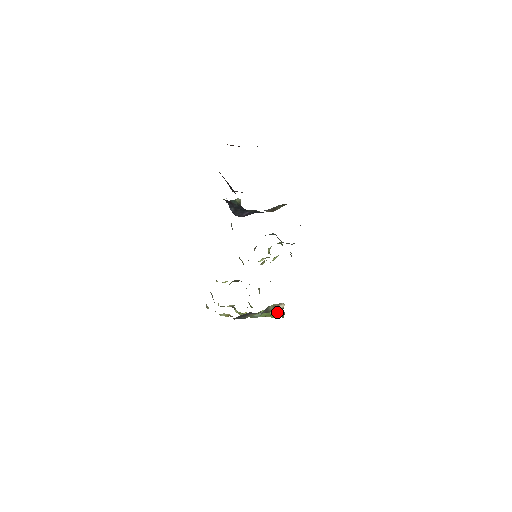
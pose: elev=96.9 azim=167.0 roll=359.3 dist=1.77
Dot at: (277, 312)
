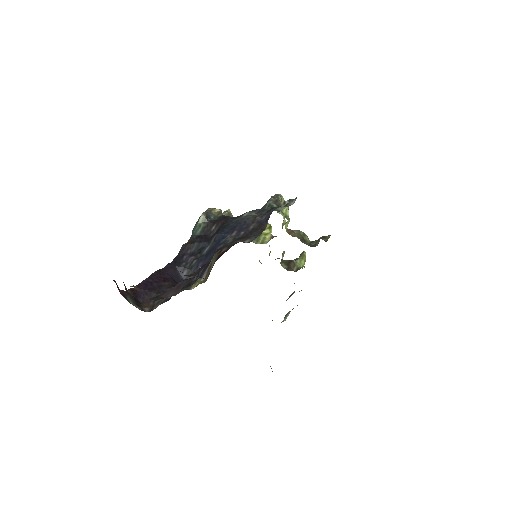
Dot at: occluded
